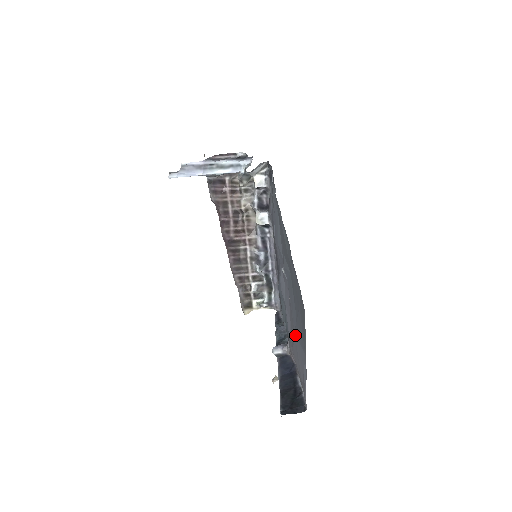
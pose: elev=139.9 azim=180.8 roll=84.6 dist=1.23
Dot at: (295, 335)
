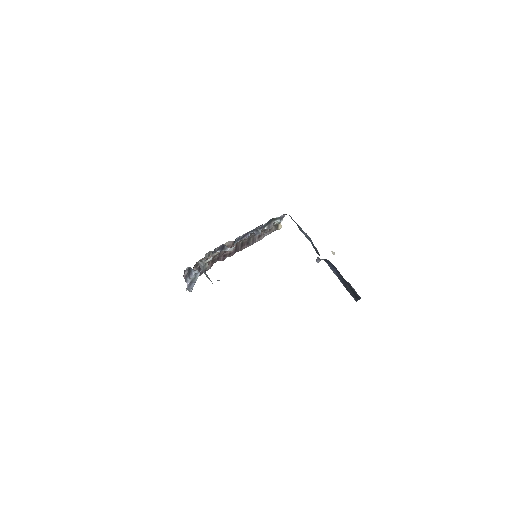
Dot at: occluded
